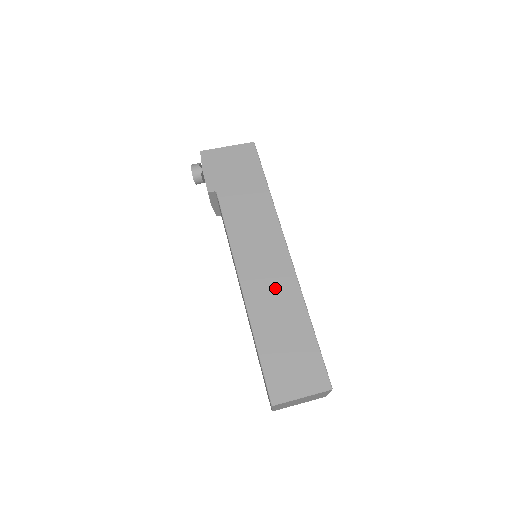
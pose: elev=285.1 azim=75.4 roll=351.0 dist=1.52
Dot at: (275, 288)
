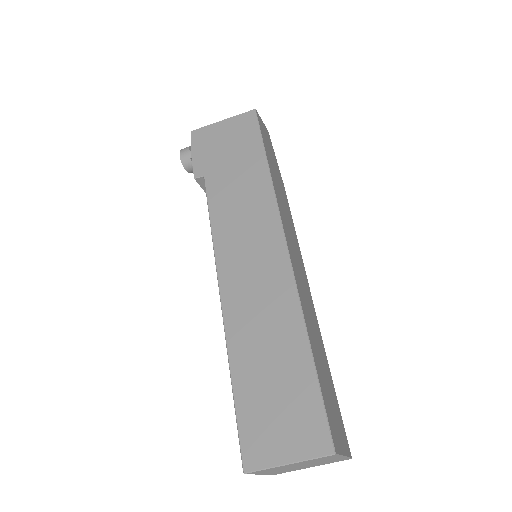
Dot at: (264, 298)
